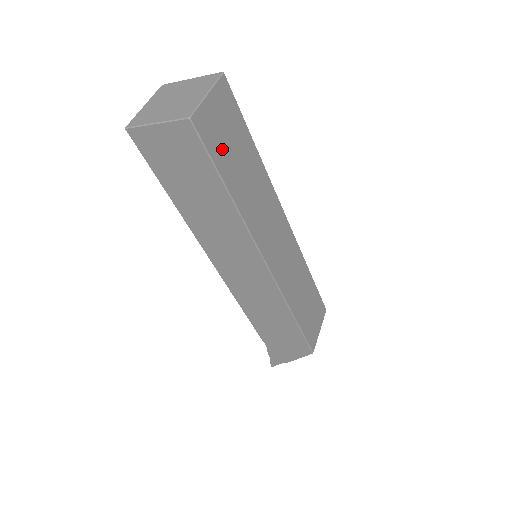
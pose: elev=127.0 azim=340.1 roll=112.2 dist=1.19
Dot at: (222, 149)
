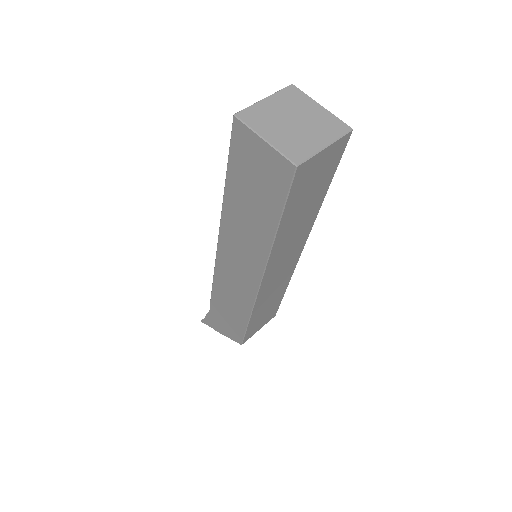
Dot at: (301, 193)
